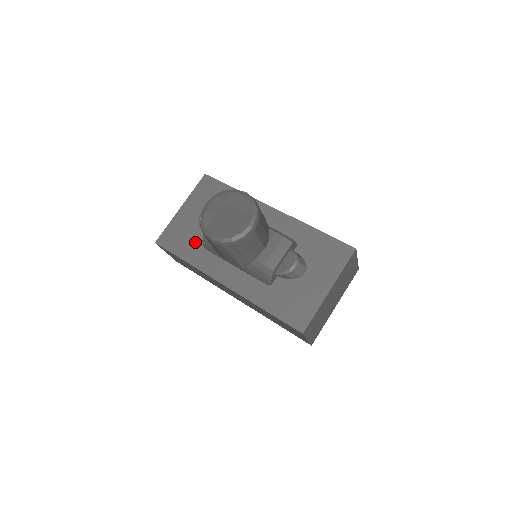
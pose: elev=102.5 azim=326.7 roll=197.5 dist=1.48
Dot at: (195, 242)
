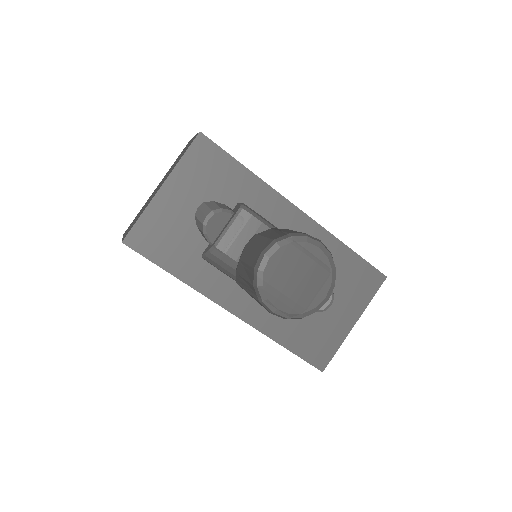
Dot at: (189, 249)
